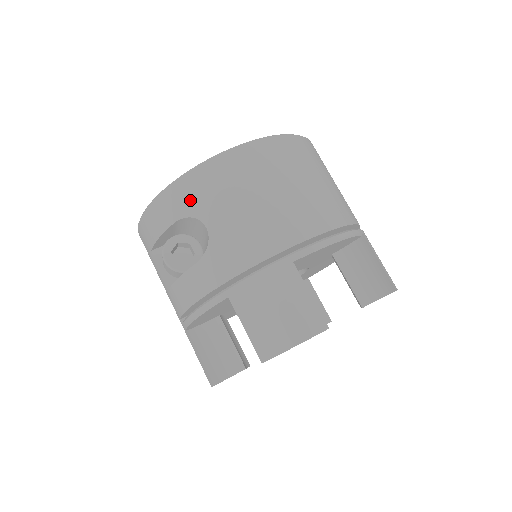
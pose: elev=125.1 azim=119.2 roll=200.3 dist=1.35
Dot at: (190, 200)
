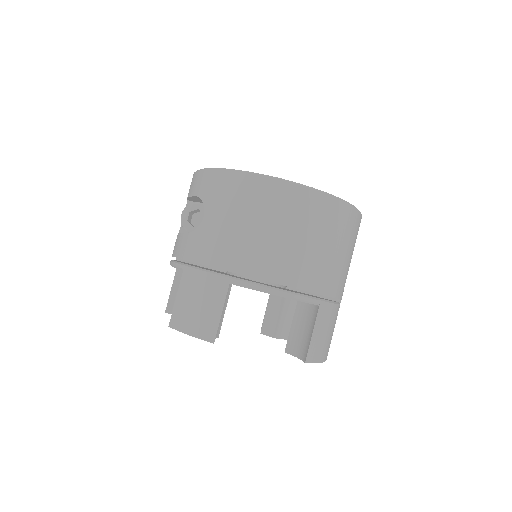
Dot at: (210, 189)
